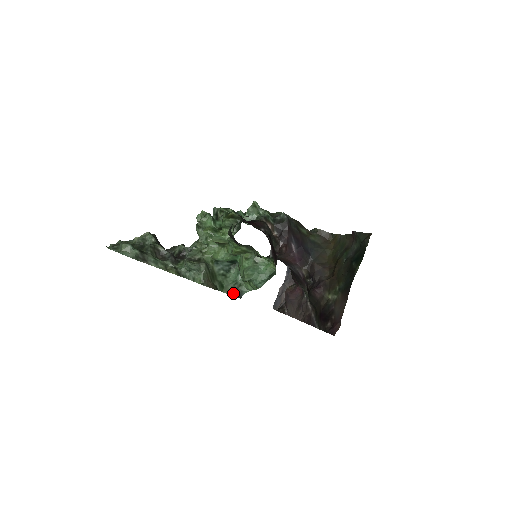
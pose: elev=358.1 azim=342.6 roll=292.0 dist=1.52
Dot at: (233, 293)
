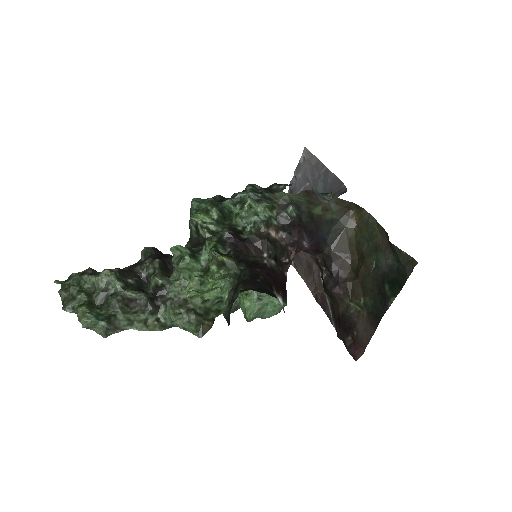
Dot at: (233, 310)
